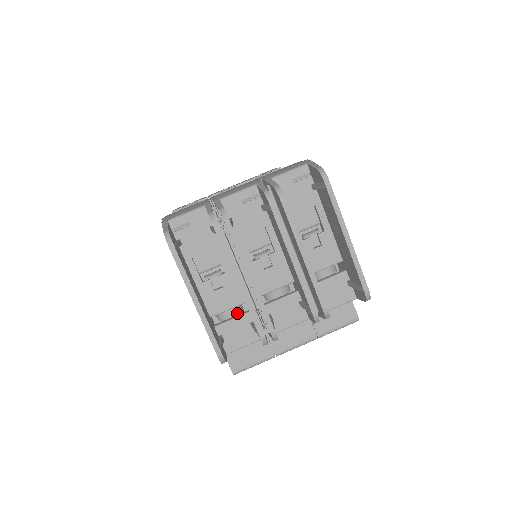
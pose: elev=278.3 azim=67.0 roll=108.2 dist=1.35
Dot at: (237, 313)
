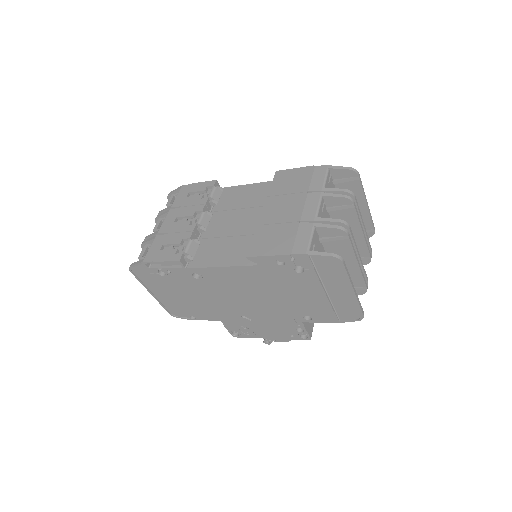
Dot at: occluded
